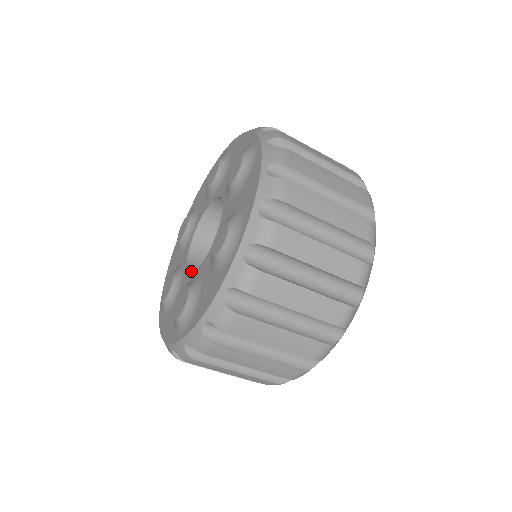
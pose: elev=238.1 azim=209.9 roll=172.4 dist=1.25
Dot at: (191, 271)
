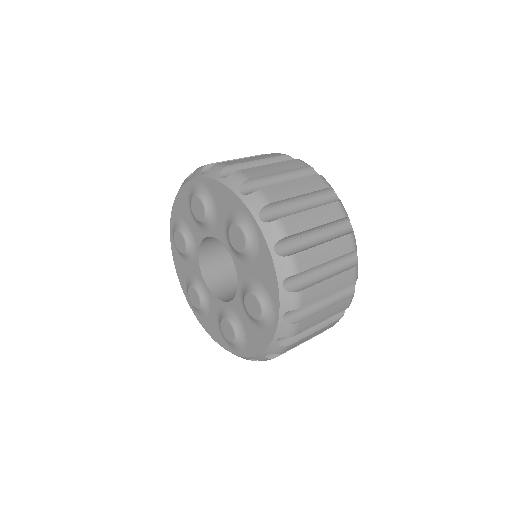
Dot at: occluded
